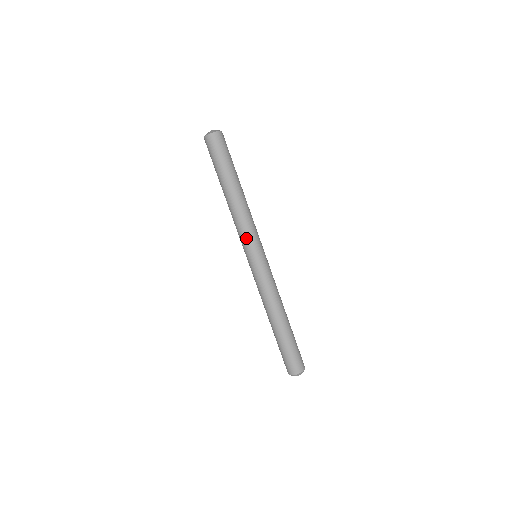
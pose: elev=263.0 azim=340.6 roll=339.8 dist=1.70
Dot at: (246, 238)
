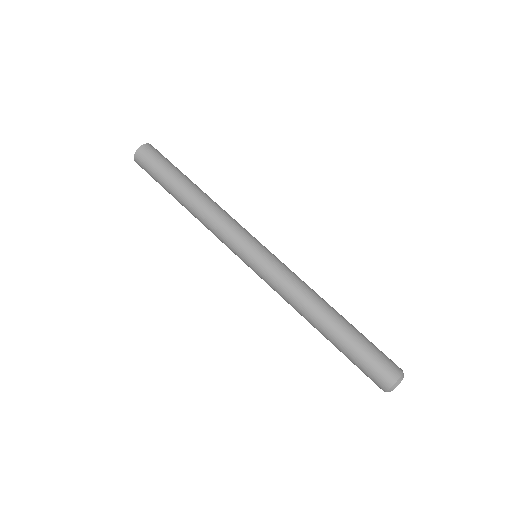
Dot at: (227, 244)
